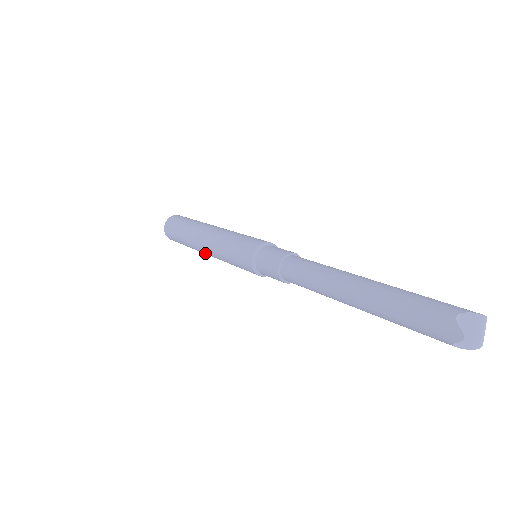
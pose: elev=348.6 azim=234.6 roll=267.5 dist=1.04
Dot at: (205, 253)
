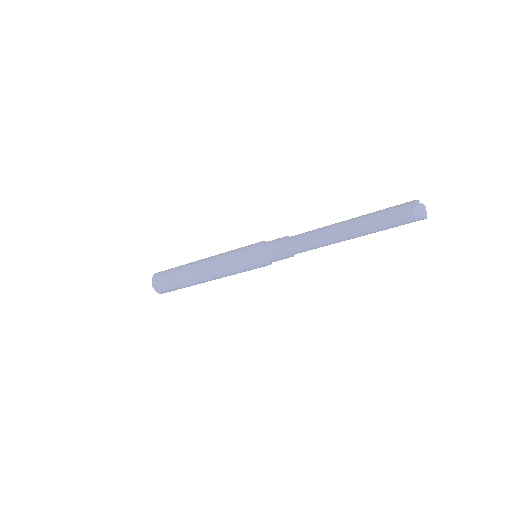
Dot at: (202, 272)
